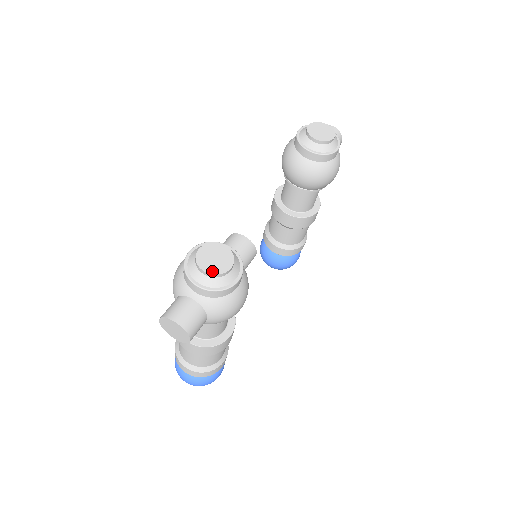
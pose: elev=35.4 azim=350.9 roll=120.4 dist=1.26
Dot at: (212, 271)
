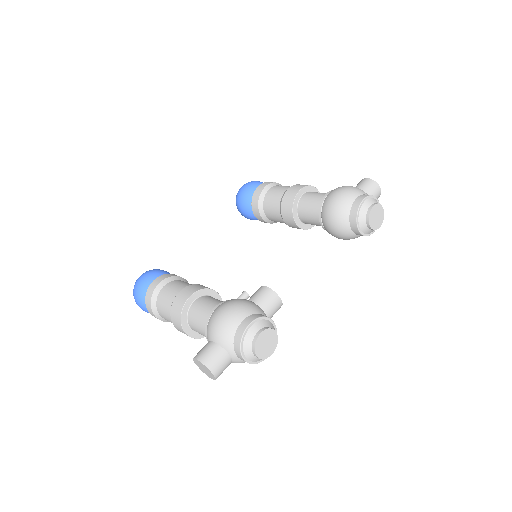
Dot at: (261, 356)
